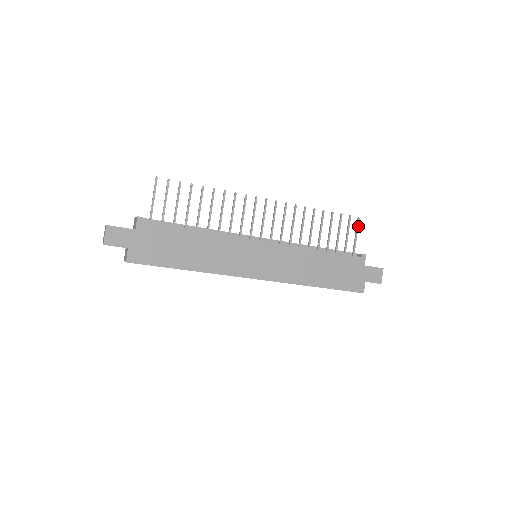
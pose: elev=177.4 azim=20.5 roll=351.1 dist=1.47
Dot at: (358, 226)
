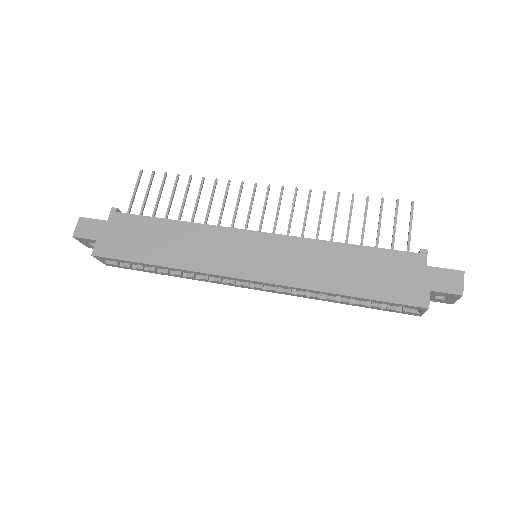
Dot at: (412, 213)
